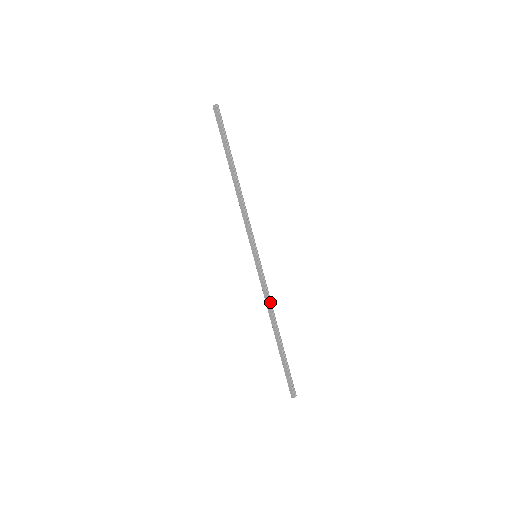
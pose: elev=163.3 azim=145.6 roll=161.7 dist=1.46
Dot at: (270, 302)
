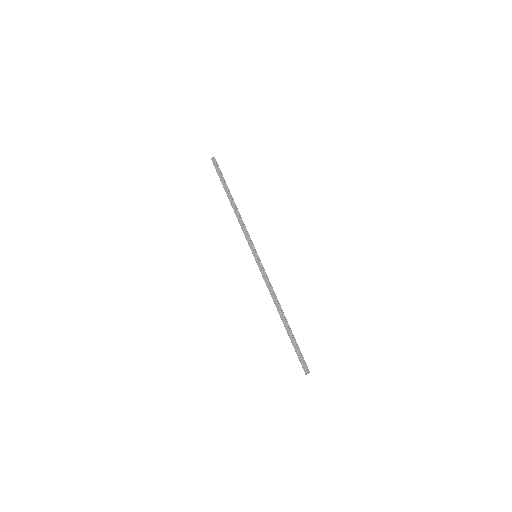
Dot at: (273, 291)
